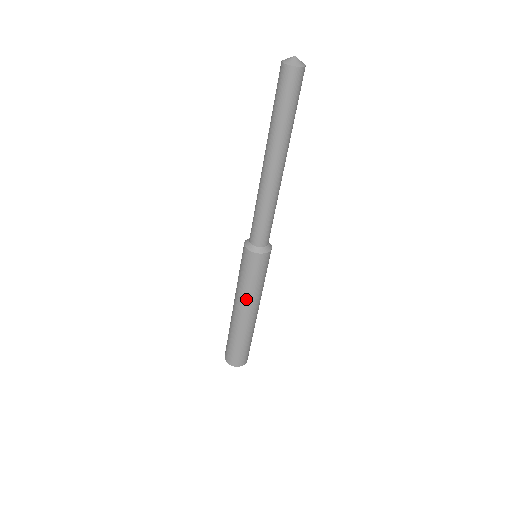
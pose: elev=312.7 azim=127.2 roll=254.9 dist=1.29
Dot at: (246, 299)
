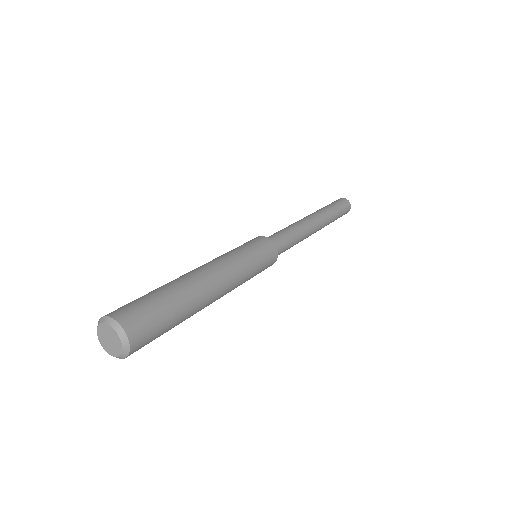
Dot at: (224, 259)
